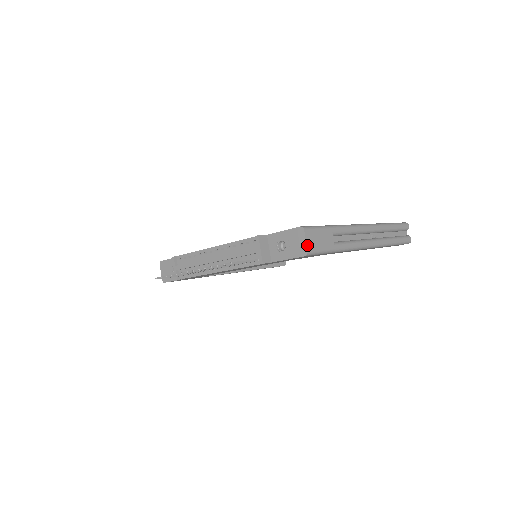
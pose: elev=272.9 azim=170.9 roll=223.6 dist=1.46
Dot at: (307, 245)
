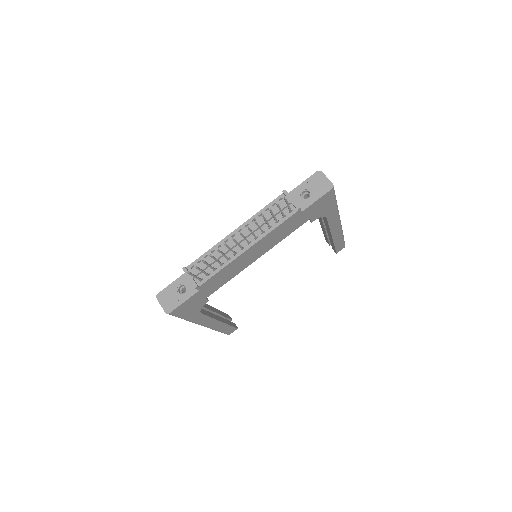
Dot at: (330, 181)
